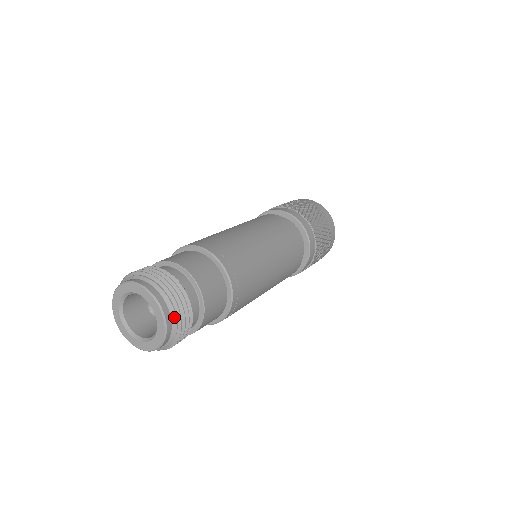
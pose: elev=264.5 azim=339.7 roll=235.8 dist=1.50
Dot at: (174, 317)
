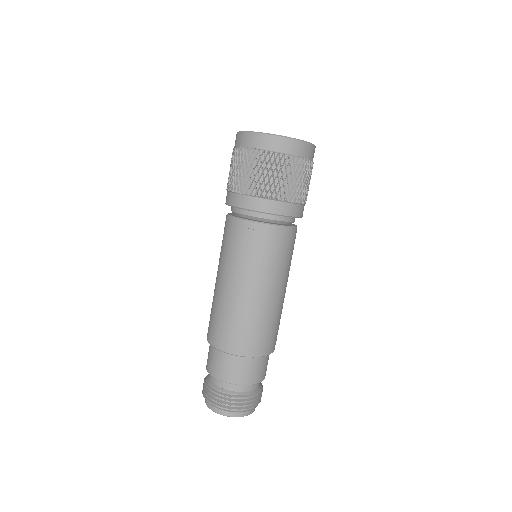
Dot at: (241, 412)
